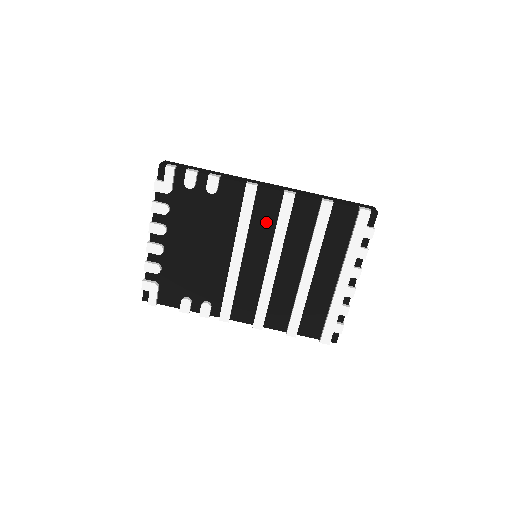
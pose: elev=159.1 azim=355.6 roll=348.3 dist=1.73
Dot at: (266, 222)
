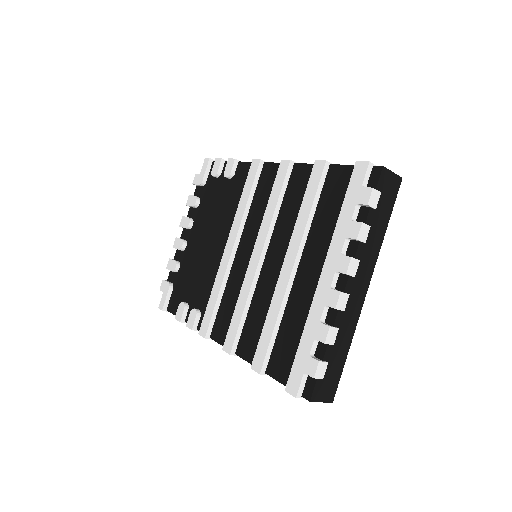
Dot at: (264, 203)
